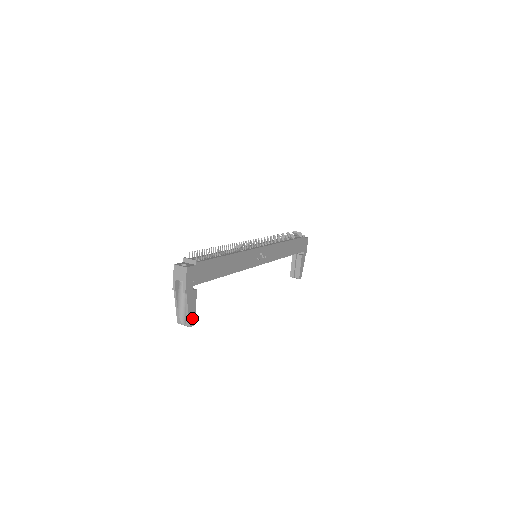
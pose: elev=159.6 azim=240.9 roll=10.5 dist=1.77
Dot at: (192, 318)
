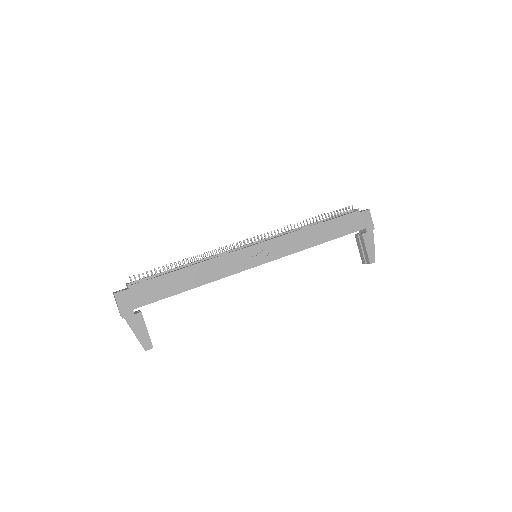
Dot at: (146, 341)
